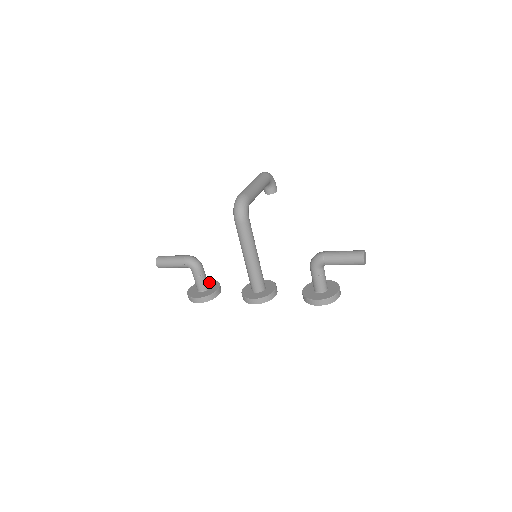
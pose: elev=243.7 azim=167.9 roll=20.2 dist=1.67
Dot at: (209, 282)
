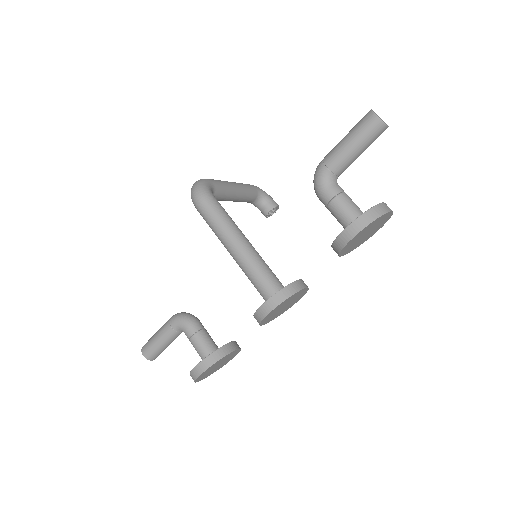
Dot at: occluded
